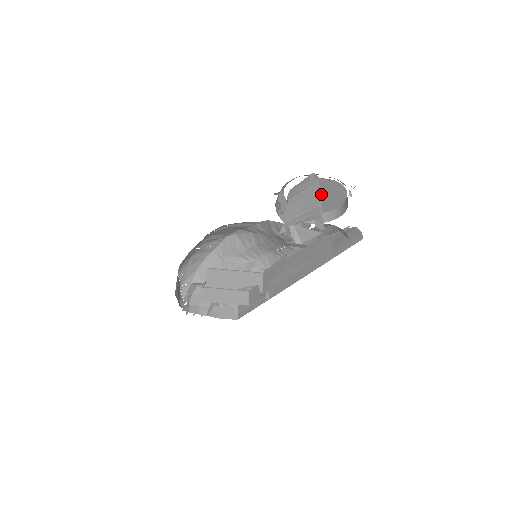
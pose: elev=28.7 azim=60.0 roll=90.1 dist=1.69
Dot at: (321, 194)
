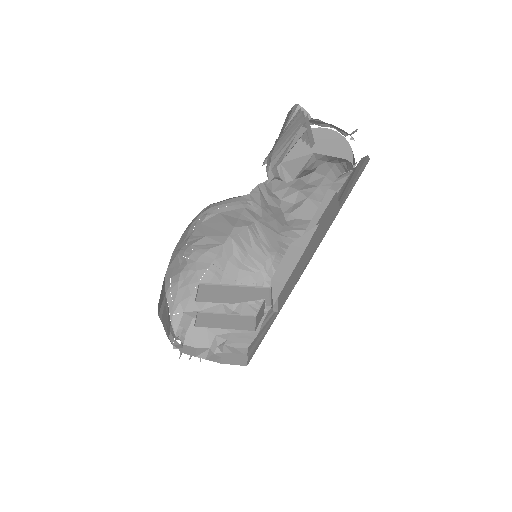
Dot at: occluded
